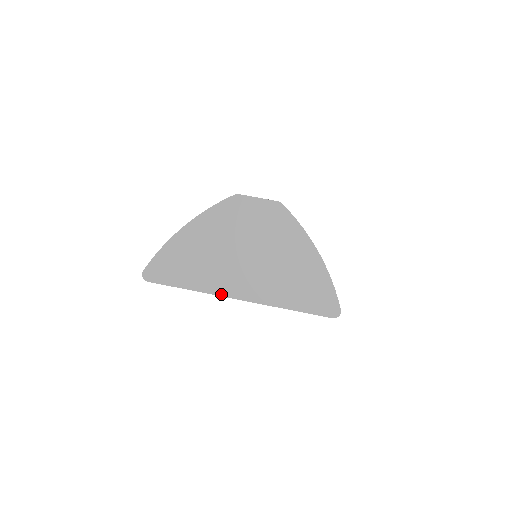
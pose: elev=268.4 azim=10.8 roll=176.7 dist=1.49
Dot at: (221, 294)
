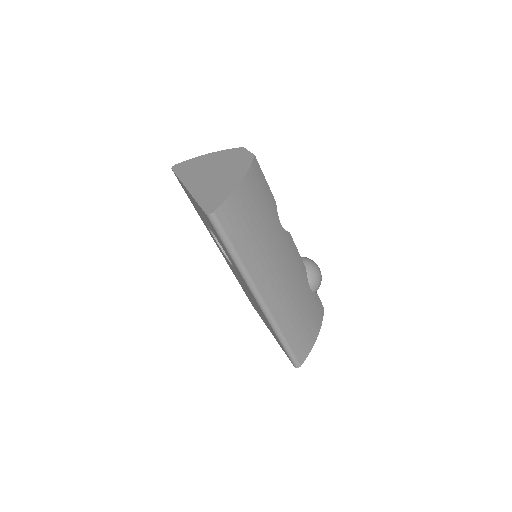
Dot at: (184, 183)
